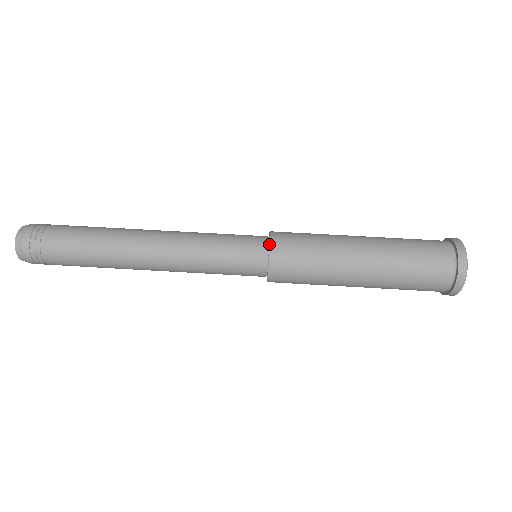
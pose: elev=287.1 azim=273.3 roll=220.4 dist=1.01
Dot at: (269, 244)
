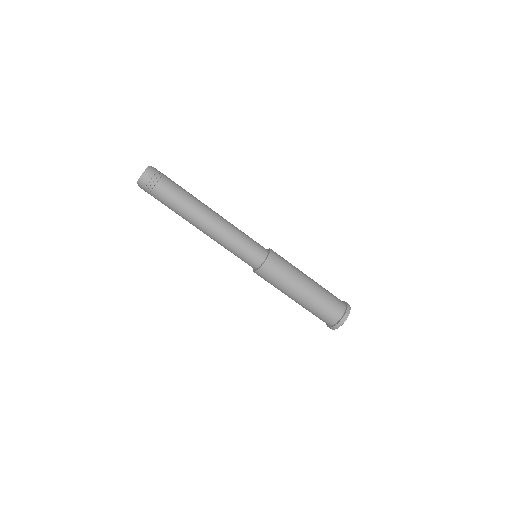
Dot at: (267, 259)
